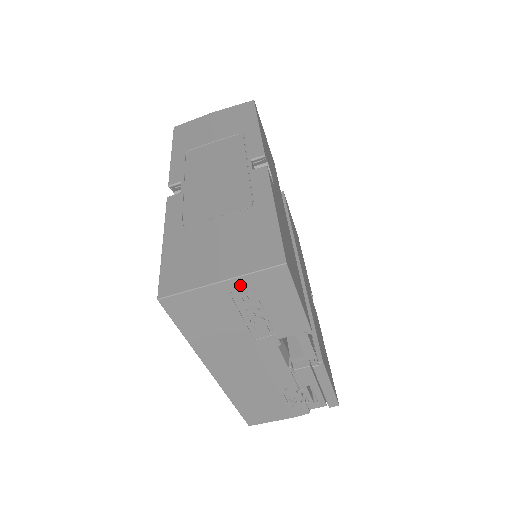
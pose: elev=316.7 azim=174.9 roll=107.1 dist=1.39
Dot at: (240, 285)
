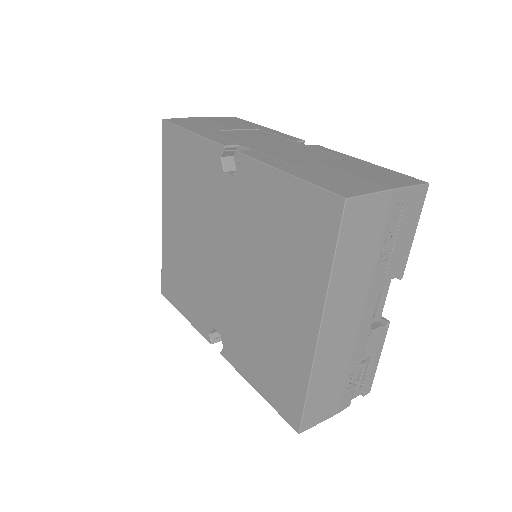
Dot at: (400, 198)
